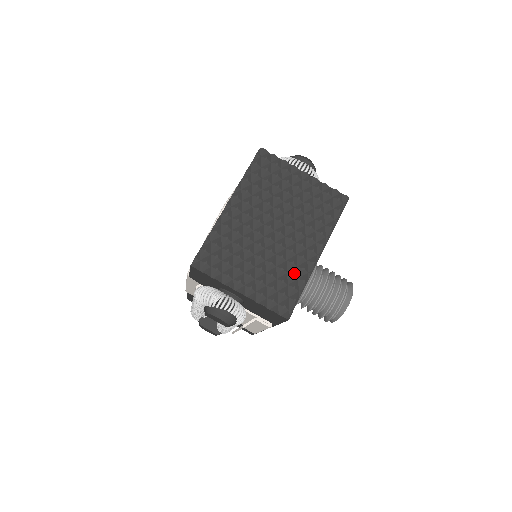
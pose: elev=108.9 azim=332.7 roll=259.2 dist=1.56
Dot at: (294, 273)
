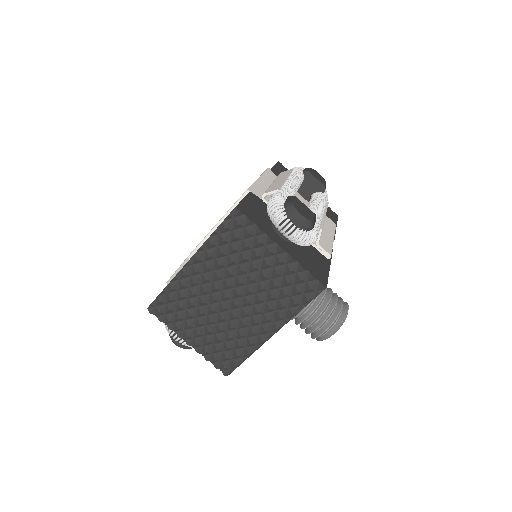
Dot at: (241, 343)
